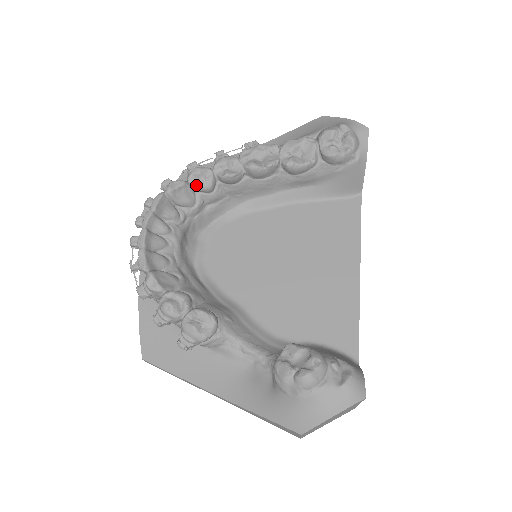
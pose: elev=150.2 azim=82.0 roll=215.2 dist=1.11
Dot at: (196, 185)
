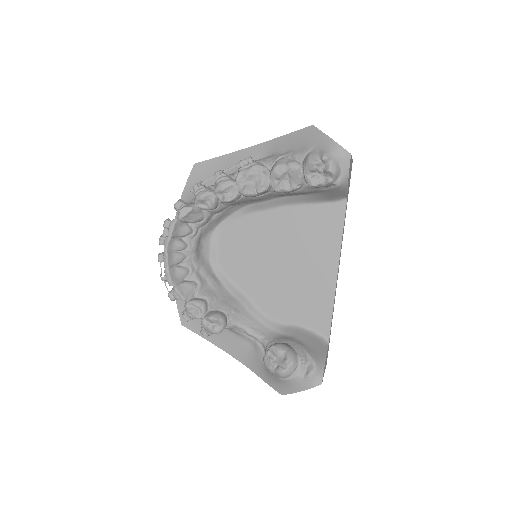
Dot at: (202, 208)
